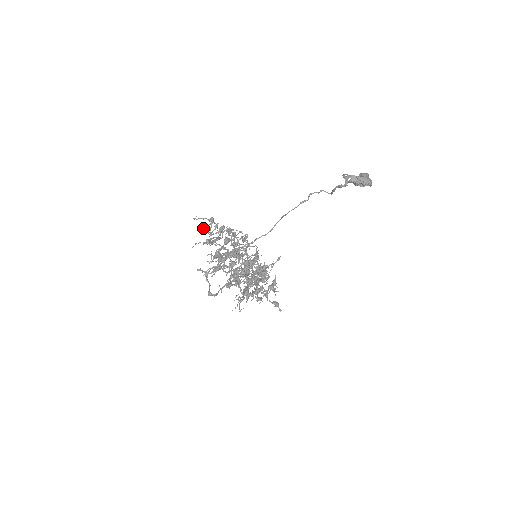
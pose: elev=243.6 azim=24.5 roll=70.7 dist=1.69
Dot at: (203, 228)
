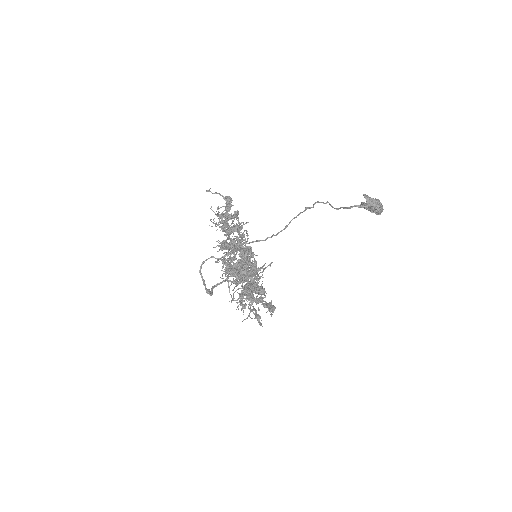
Dot at: (220, 207)
